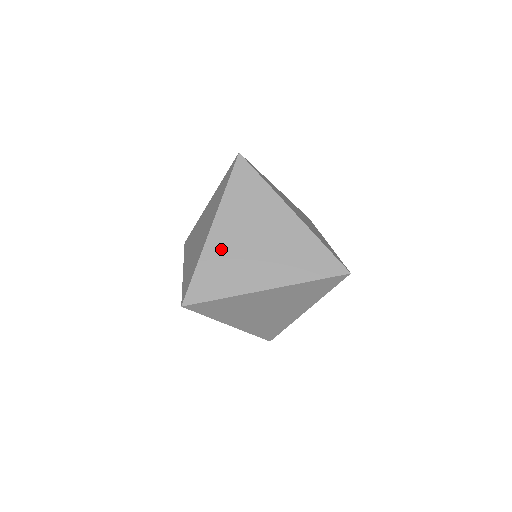
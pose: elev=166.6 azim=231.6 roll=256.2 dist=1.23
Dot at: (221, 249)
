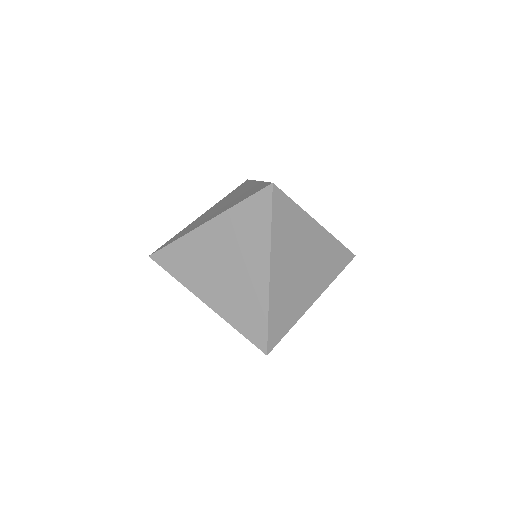
Dot at: (281, 288)
